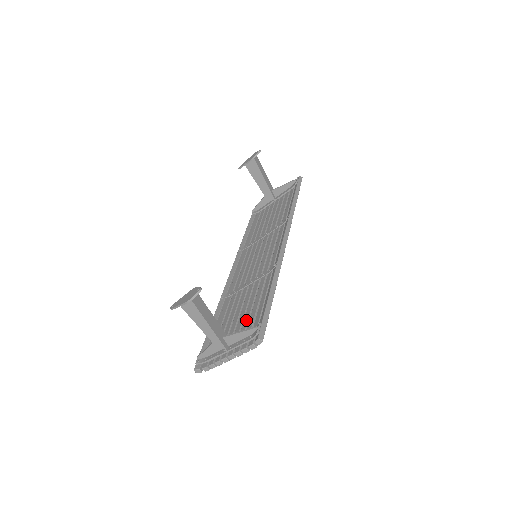
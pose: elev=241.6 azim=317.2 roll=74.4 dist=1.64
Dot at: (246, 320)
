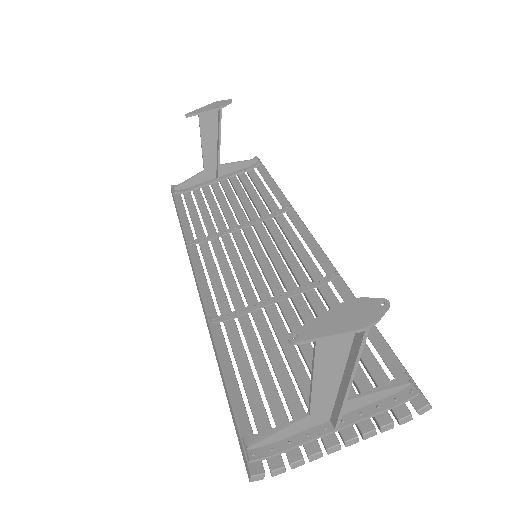
Dot at: occluded
